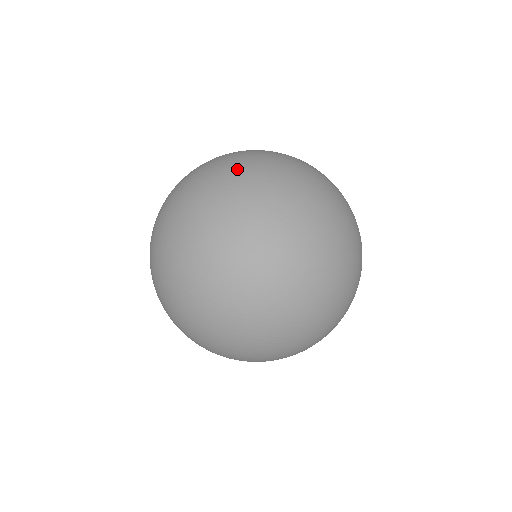
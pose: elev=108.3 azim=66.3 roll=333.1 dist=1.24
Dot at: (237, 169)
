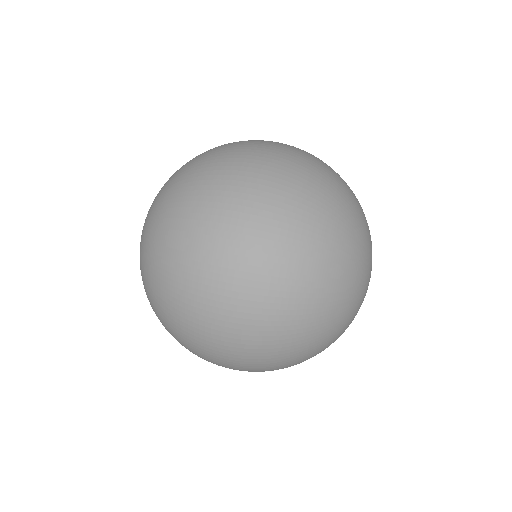
Dot at: occluded
